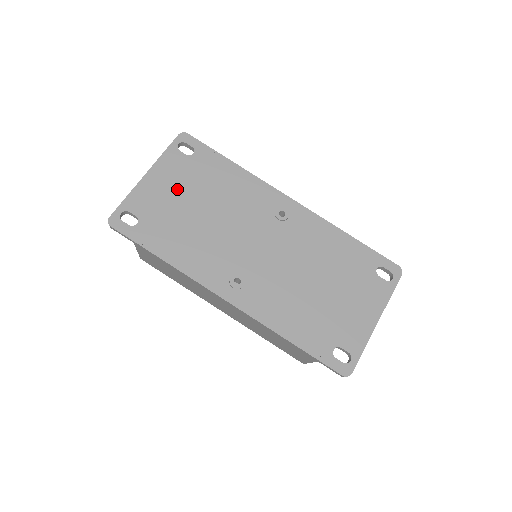
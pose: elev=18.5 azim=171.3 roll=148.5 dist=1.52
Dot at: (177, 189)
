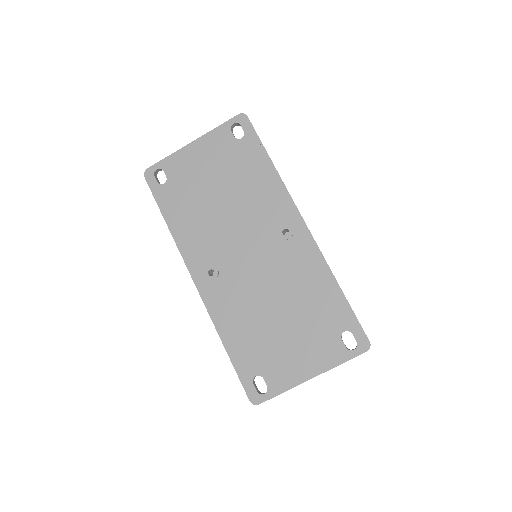
Dot at: (210, 167)
